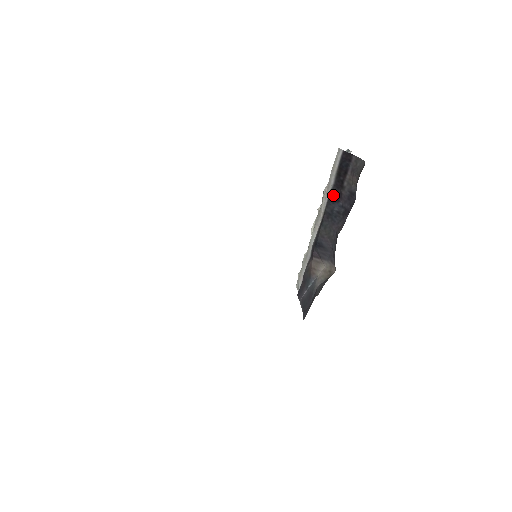
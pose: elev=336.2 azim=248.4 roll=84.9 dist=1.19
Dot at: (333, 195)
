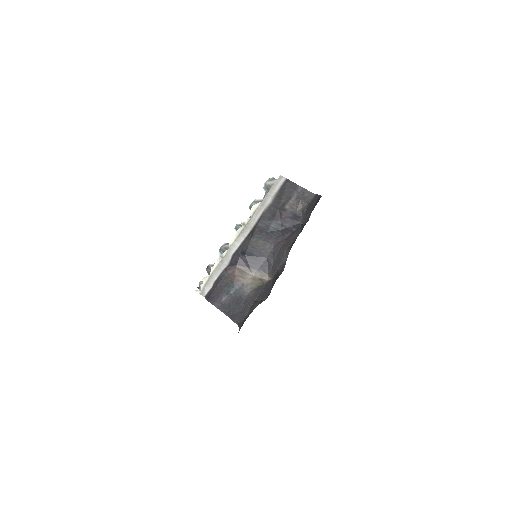
Dot at: (270, 213)
